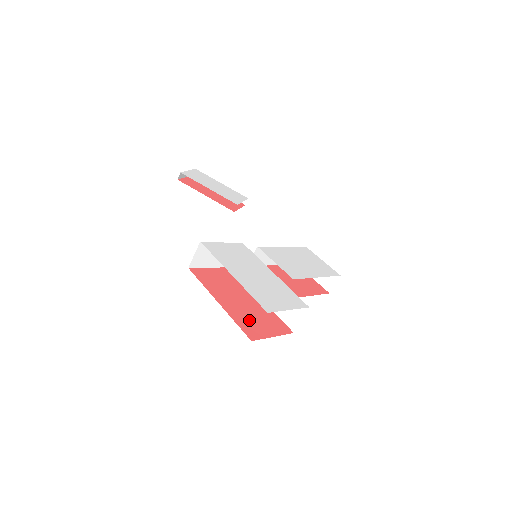
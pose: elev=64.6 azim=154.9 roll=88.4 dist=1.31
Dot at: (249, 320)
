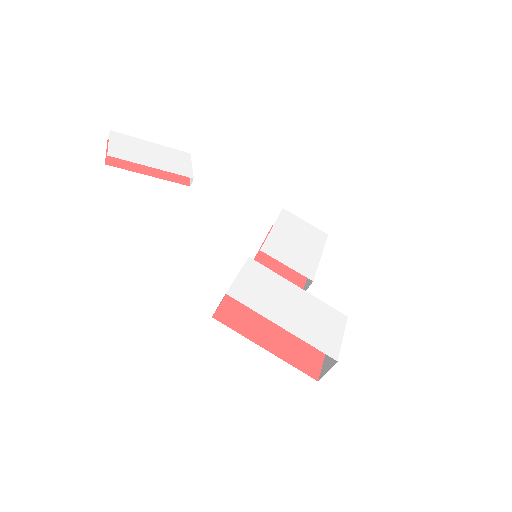
Dot at: (298, 352)
